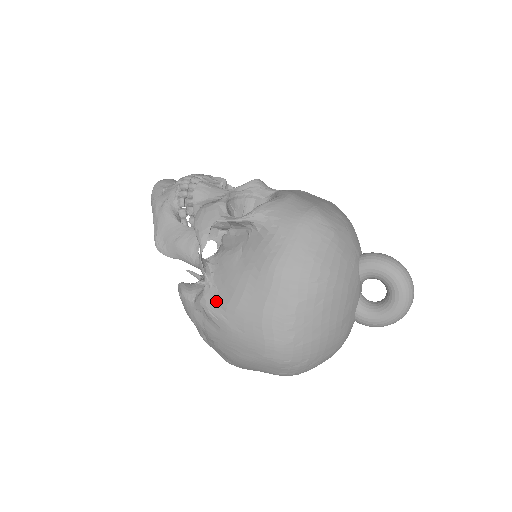
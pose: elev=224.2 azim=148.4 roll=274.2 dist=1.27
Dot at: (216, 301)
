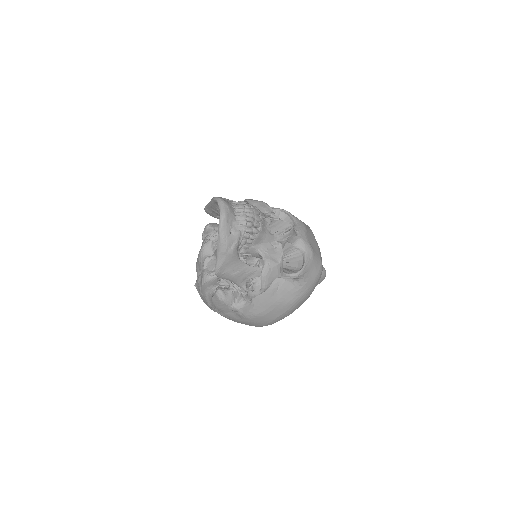
Dot at: (250, 311)
